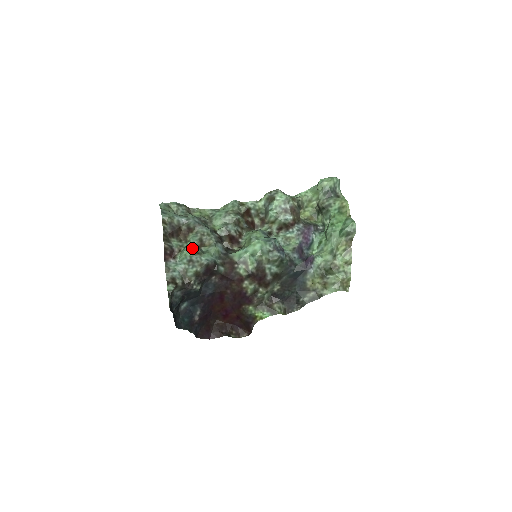
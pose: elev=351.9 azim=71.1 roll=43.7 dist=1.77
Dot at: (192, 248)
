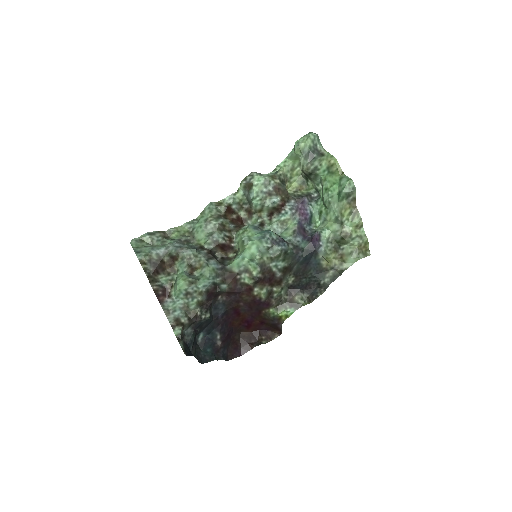
Dot at: (183, 280)
